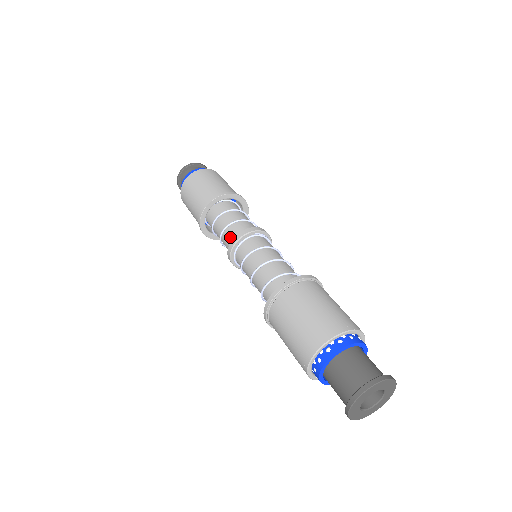
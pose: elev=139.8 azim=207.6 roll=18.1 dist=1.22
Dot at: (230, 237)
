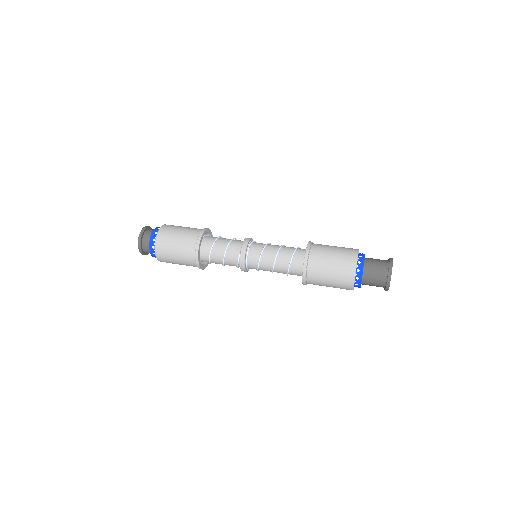
Dot at: (234, 258)
